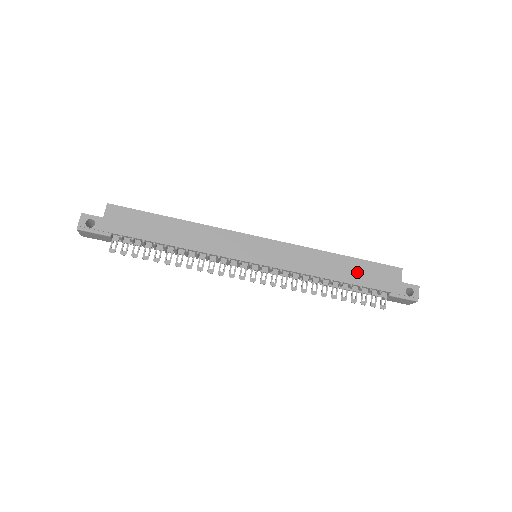
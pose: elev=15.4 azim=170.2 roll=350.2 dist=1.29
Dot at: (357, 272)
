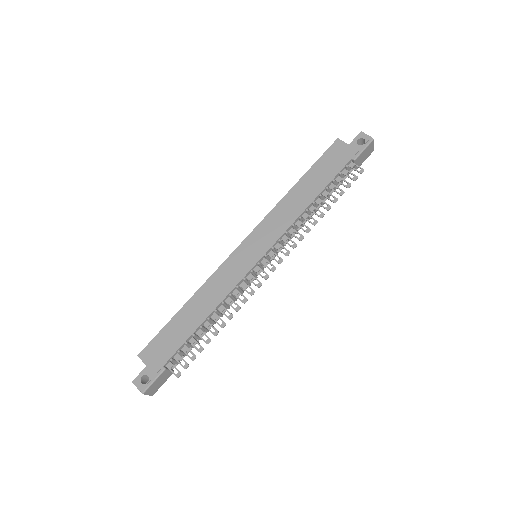
Dot at: (318, 177)
